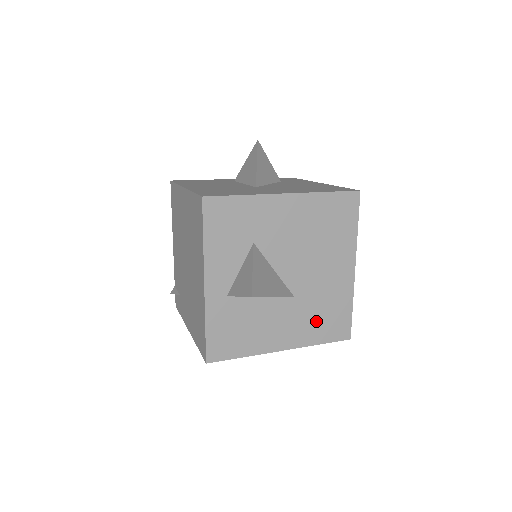
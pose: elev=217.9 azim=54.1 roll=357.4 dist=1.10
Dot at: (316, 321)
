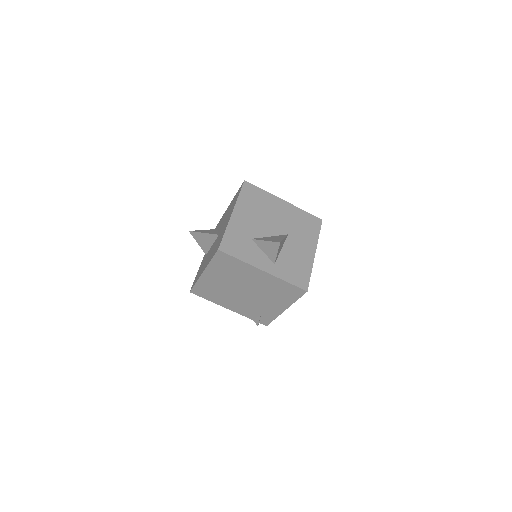
Dot at: (305, 231)
